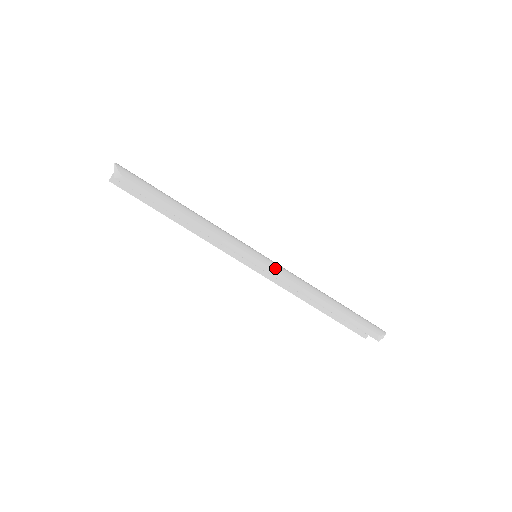
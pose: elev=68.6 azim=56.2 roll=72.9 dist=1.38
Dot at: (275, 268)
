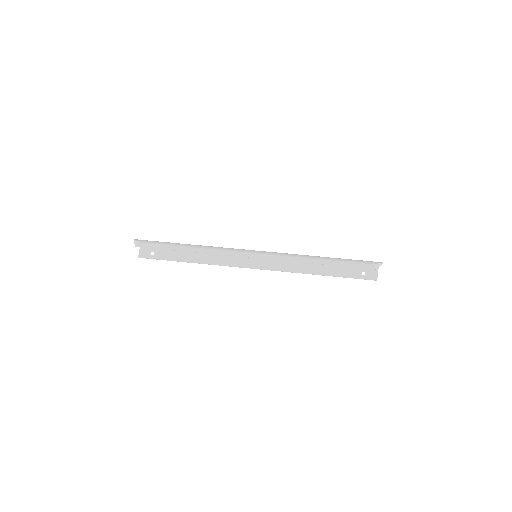
Dot at: (269, 253)
